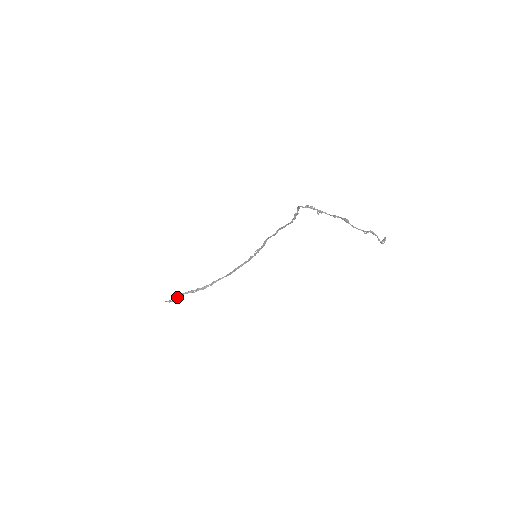
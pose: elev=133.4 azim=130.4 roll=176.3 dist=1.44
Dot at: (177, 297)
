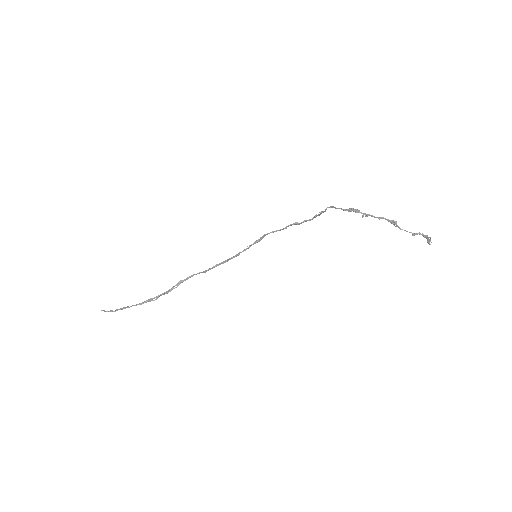
Dot at: (128, 307)
